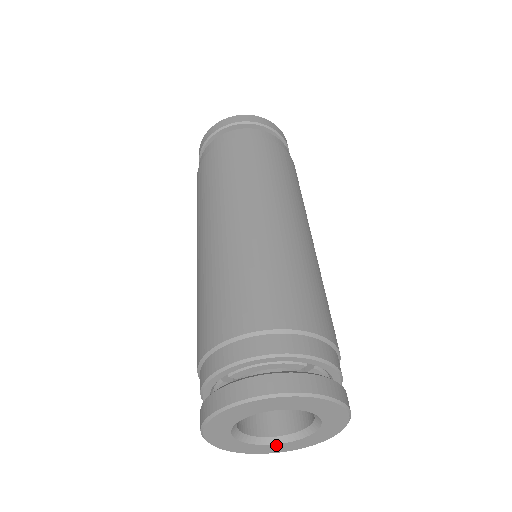
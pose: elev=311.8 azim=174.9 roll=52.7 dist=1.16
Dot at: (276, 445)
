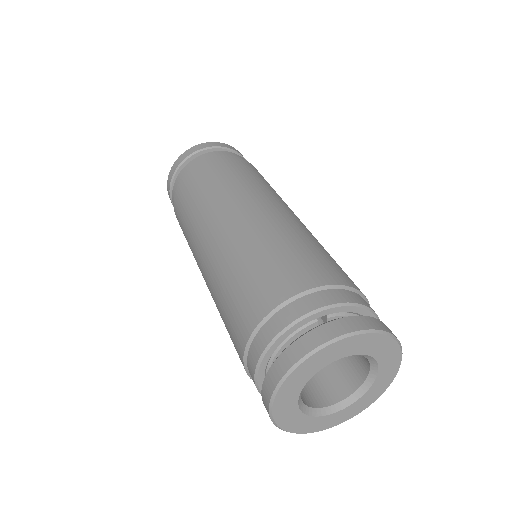
Dot at: (305, 417)
